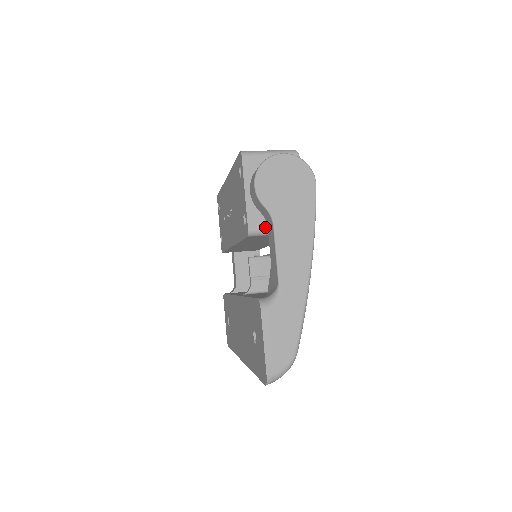
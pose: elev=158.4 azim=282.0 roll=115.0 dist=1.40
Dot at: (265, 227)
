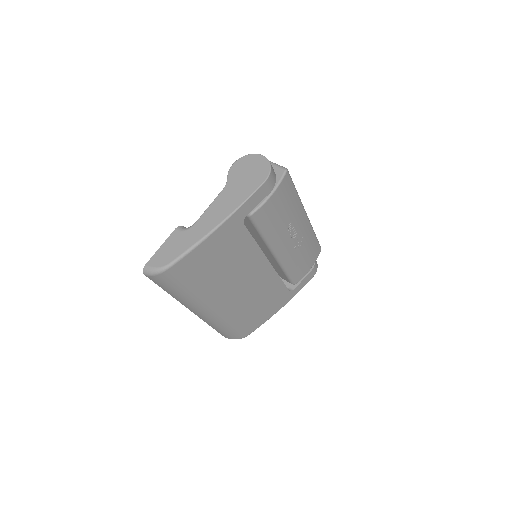
Dot at: occluded
